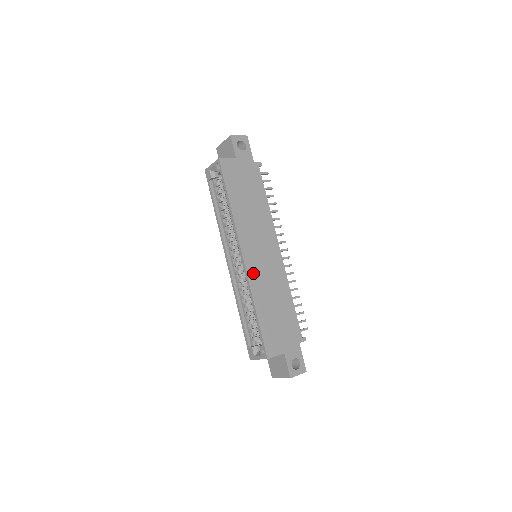
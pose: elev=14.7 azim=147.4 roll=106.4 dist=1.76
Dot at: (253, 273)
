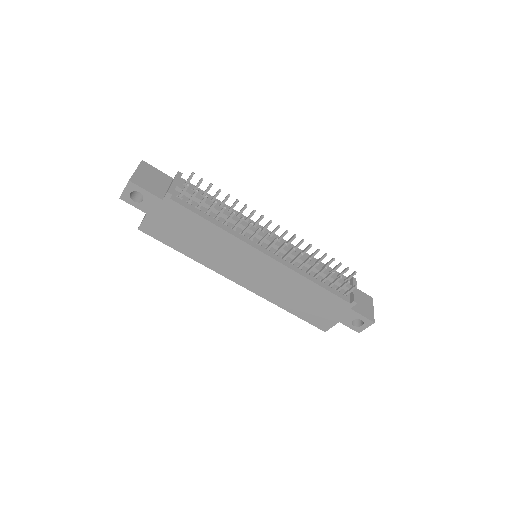
Dot at: (259, 289)
